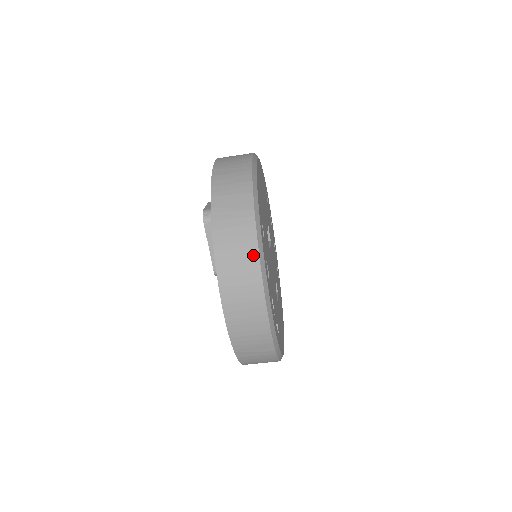
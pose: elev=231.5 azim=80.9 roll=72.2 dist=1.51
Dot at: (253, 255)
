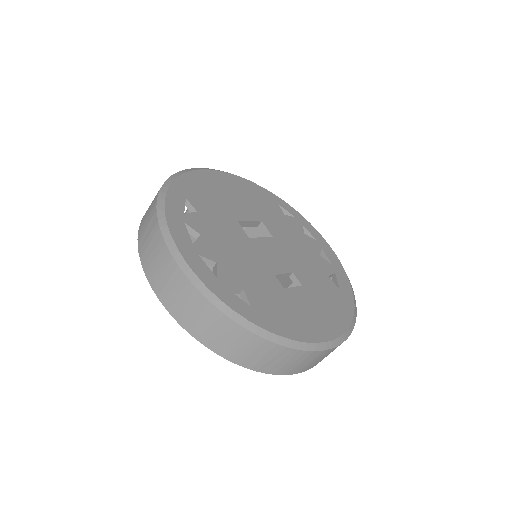
Dot at: (154, 219)
